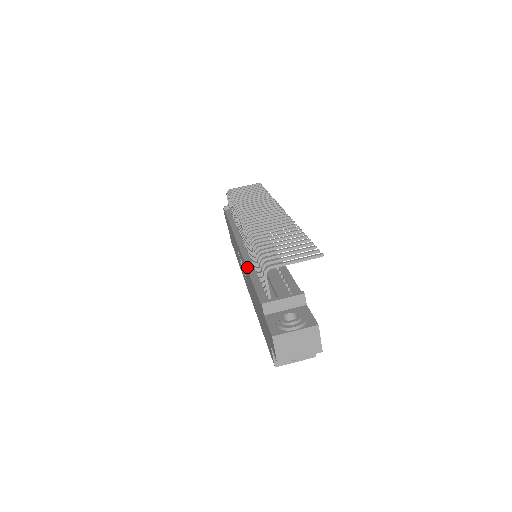
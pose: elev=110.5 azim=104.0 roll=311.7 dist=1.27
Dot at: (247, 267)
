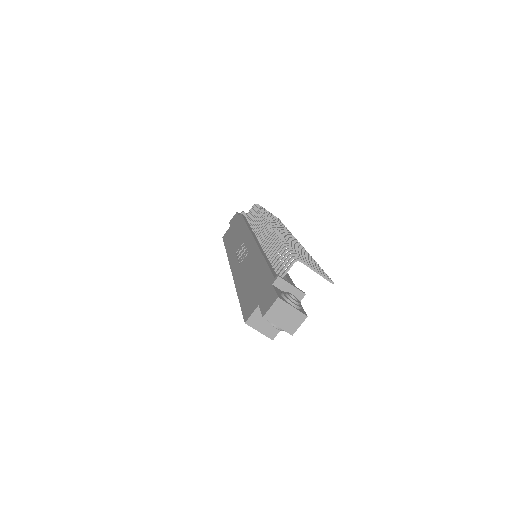
Dot at: (262, 253)
